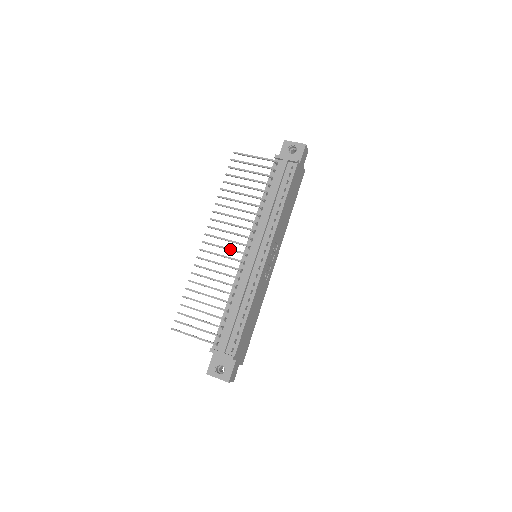
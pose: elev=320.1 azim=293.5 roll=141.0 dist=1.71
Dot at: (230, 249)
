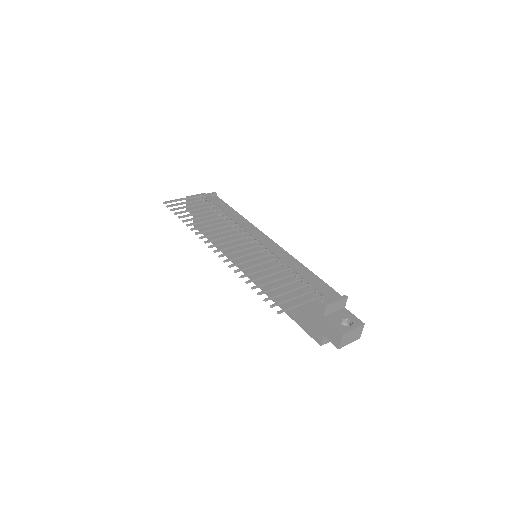
Dot at: (243, 242)
